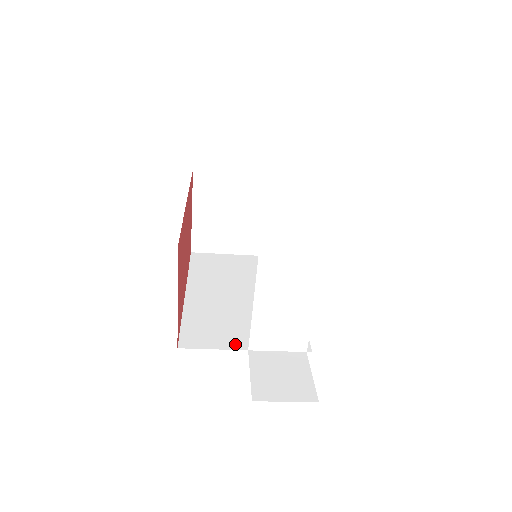
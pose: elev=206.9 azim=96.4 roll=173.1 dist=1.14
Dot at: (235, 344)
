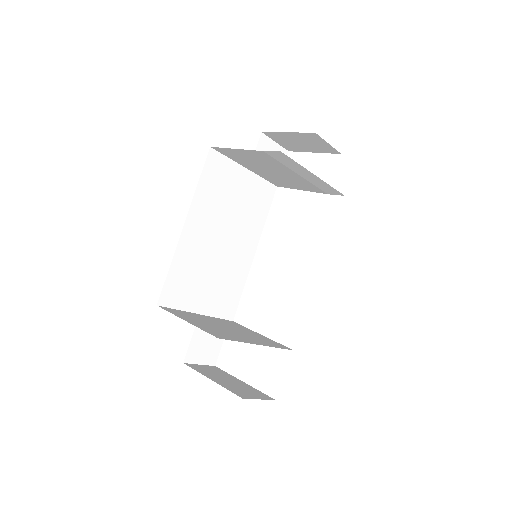
Dot at: (194, 306)
